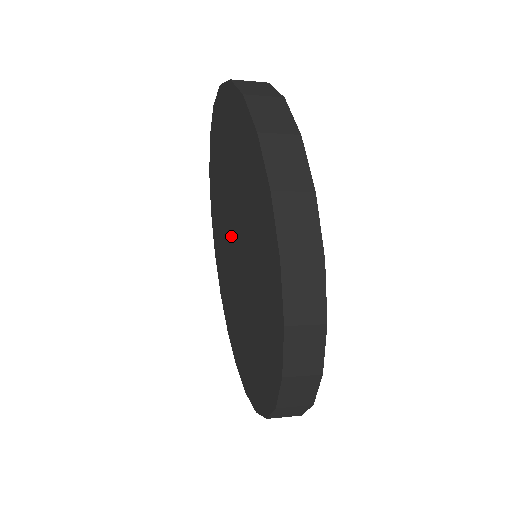
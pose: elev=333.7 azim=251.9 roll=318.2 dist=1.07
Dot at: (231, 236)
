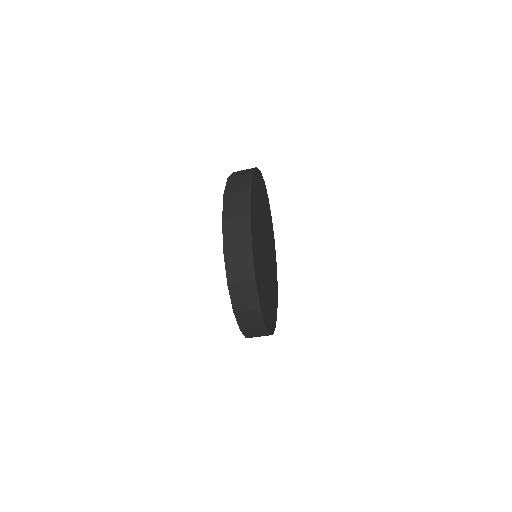
Dot at: occluded
